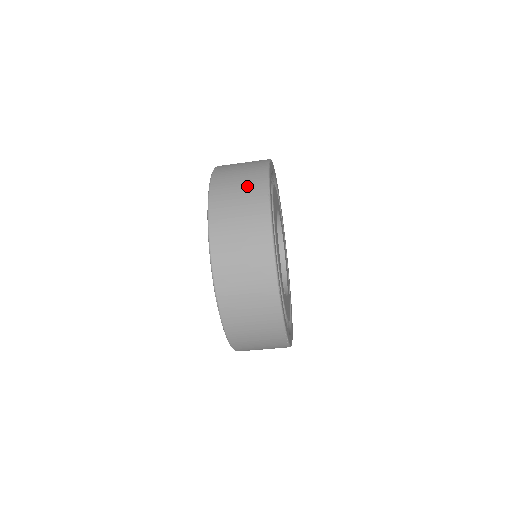
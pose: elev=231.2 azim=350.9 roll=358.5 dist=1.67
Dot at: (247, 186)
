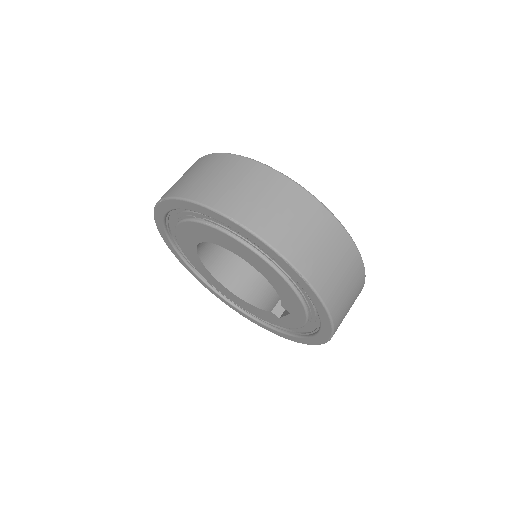
Dot at: (317, 229)
